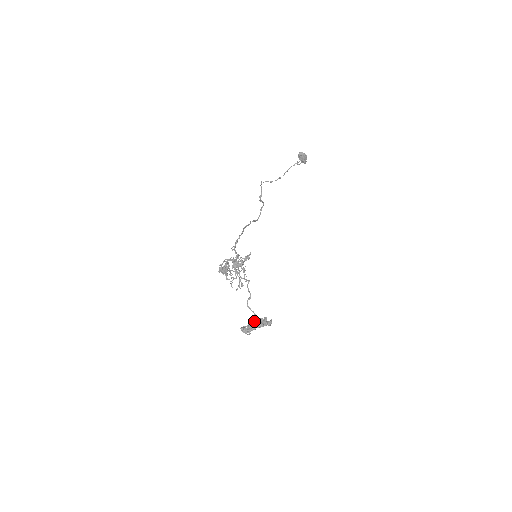
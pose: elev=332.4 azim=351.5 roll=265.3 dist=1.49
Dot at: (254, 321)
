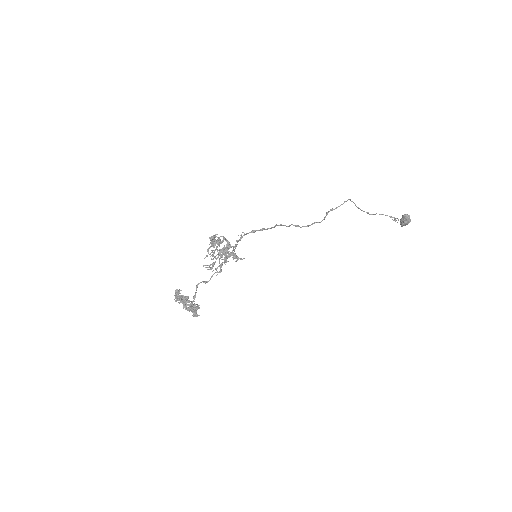
Dot at: (187, 300)
